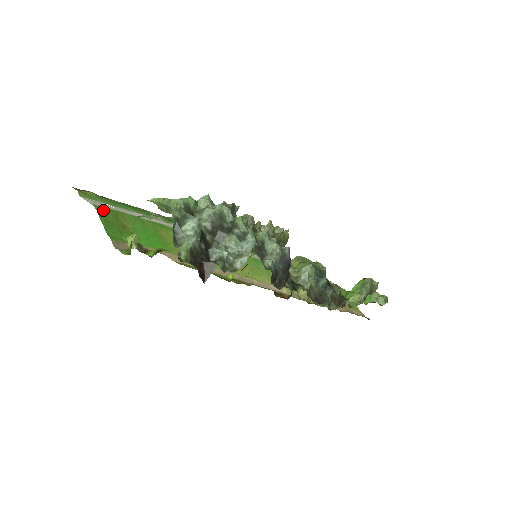
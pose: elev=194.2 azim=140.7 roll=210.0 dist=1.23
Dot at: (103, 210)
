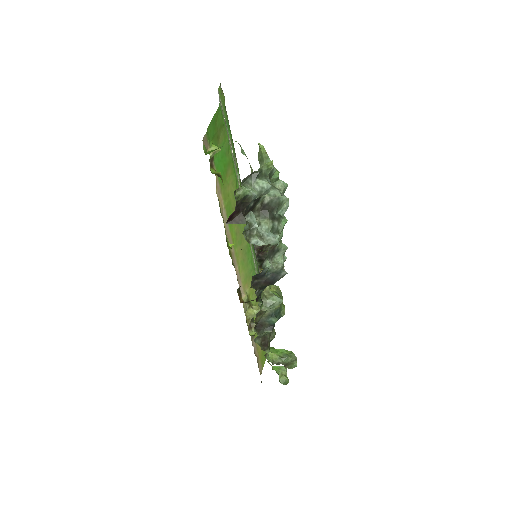
Dot at: (221, 113)
